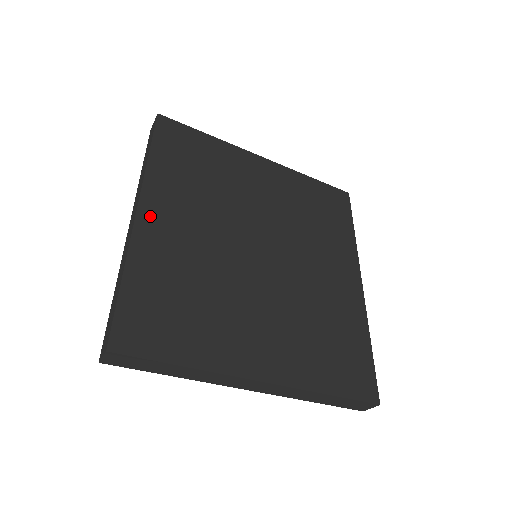
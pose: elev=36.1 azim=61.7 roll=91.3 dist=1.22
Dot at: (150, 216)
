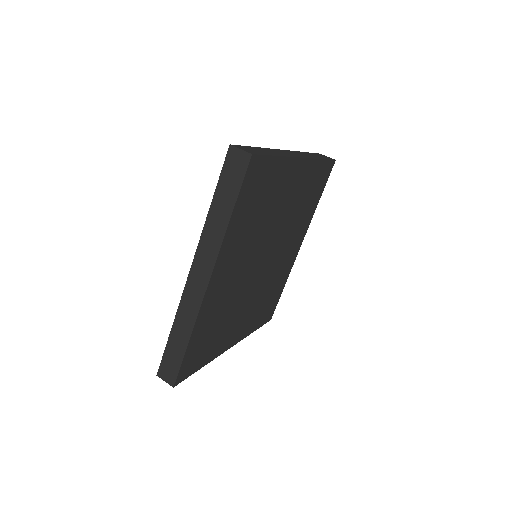
Dot at: (215, 283)
